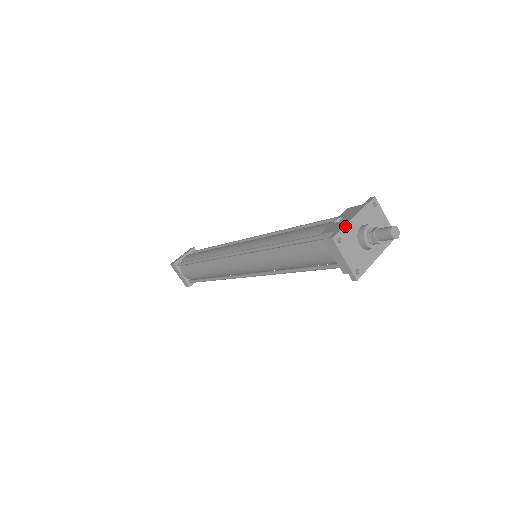
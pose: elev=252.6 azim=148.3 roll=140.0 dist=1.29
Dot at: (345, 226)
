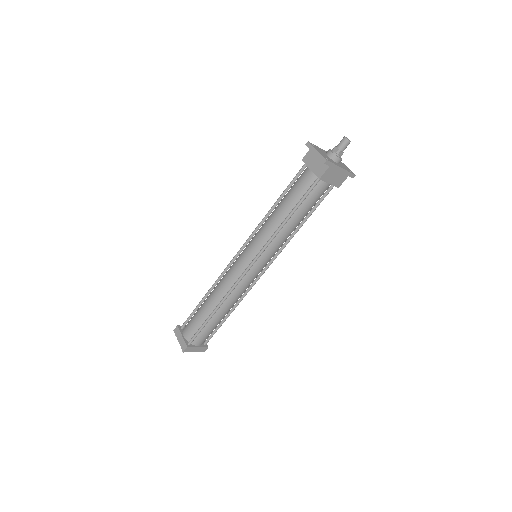
Dot at: (317, 146)
